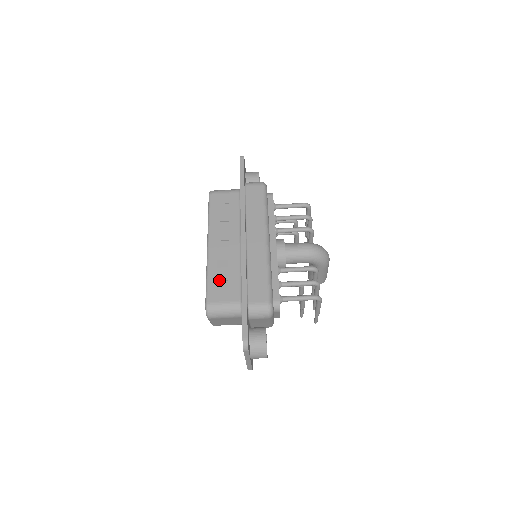
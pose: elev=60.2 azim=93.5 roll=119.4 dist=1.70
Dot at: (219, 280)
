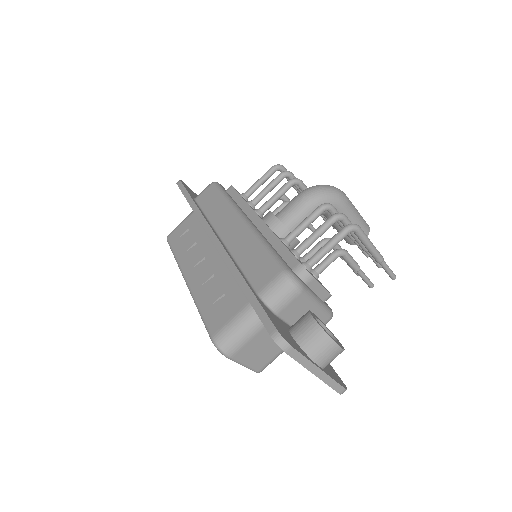
Dot at: (213, 302)
